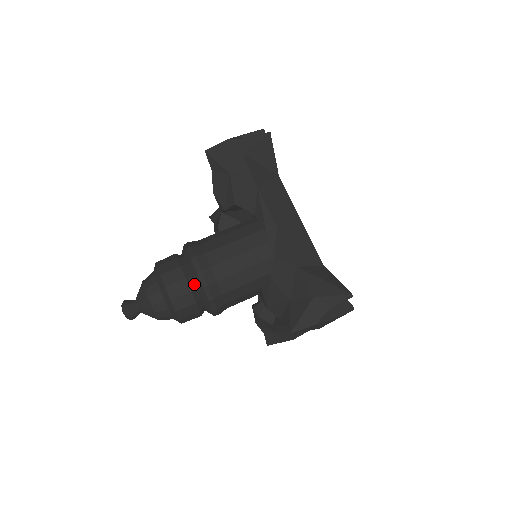
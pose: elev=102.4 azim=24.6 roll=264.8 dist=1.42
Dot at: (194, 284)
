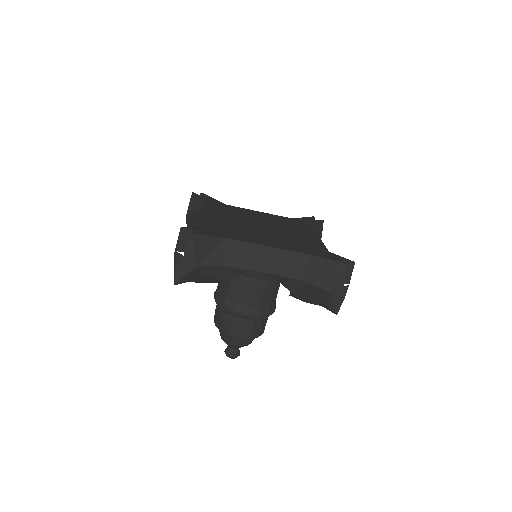
Dot at: (250, 319)
